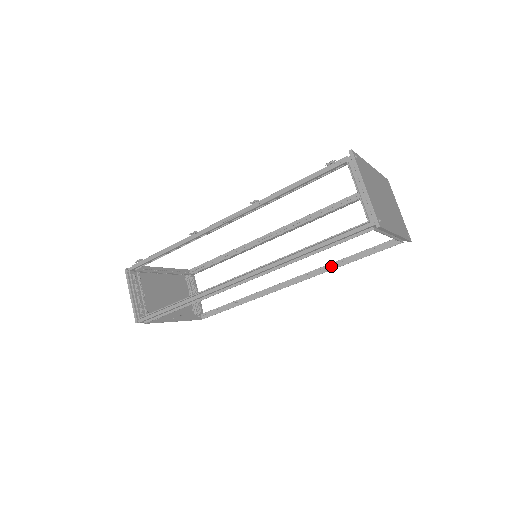
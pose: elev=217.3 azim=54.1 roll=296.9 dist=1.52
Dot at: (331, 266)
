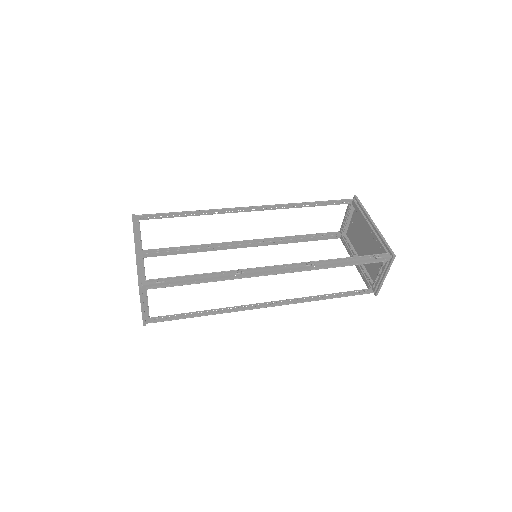
Dot at: (287, 242)
